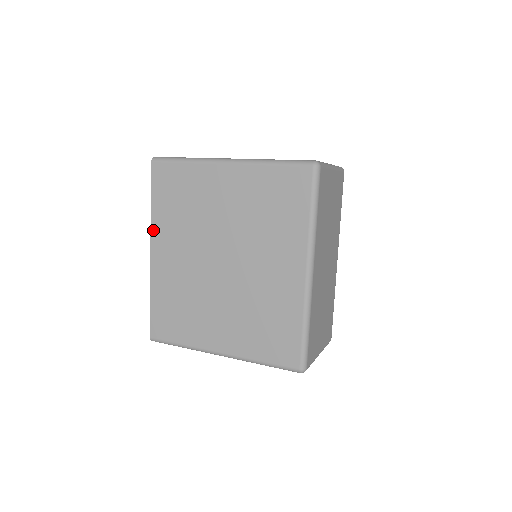
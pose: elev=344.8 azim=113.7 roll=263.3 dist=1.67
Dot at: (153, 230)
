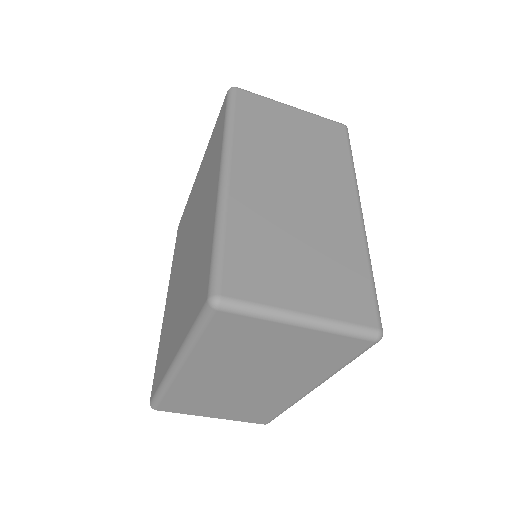
Dot at: (170, 279)
